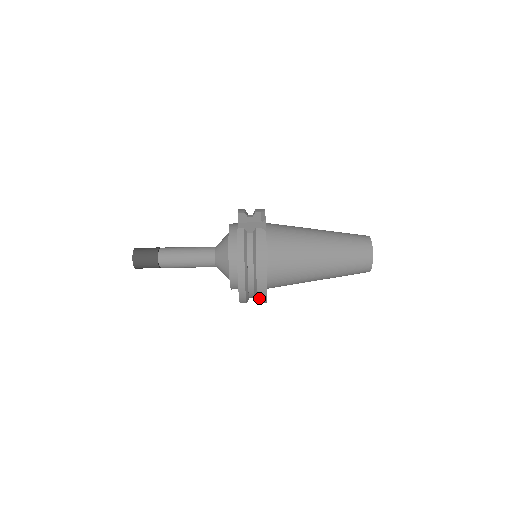
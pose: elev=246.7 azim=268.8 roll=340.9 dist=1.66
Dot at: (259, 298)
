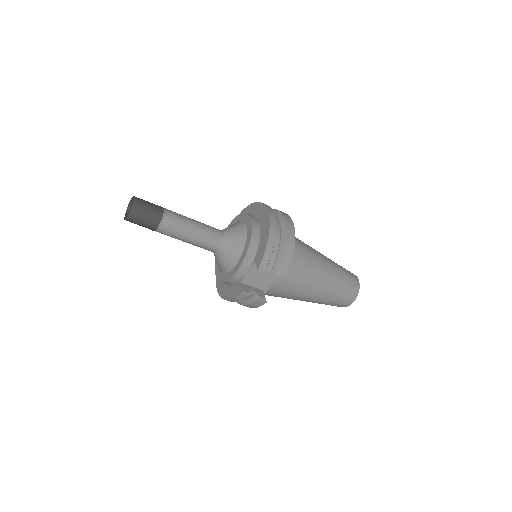
Dot at: occluded
